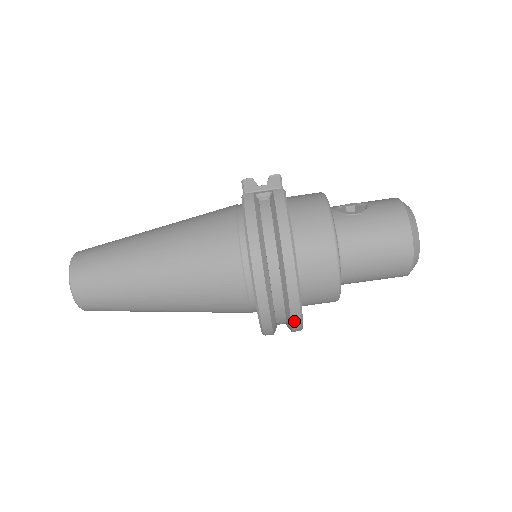
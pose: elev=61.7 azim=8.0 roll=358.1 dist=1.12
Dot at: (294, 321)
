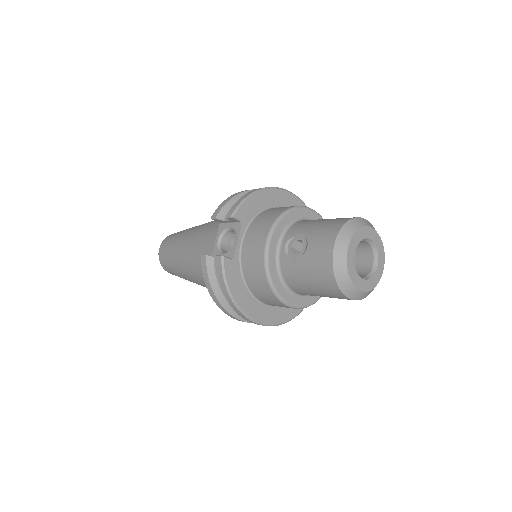
Dot at: occluded
